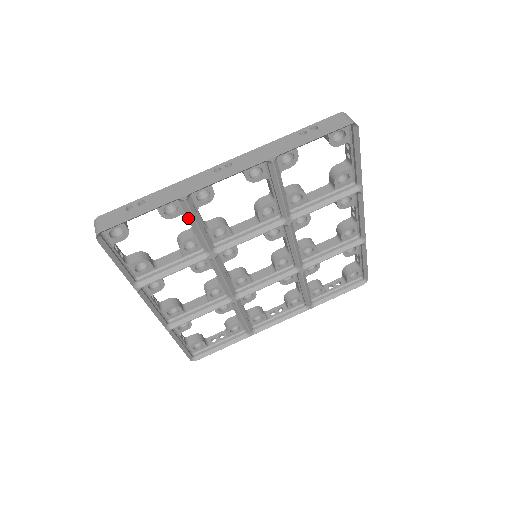
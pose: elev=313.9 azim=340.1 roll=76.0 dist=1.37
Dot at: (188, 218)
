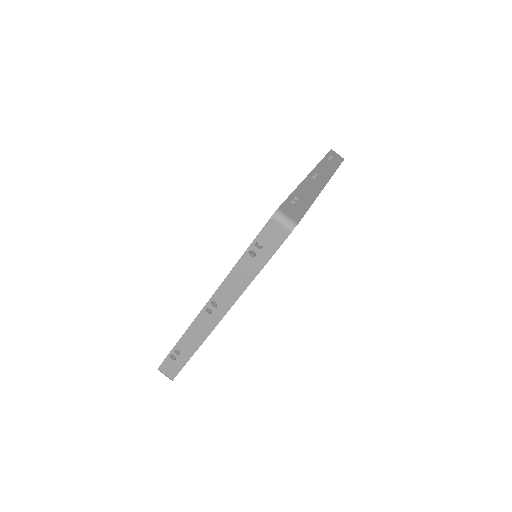
Dot at: occluded
